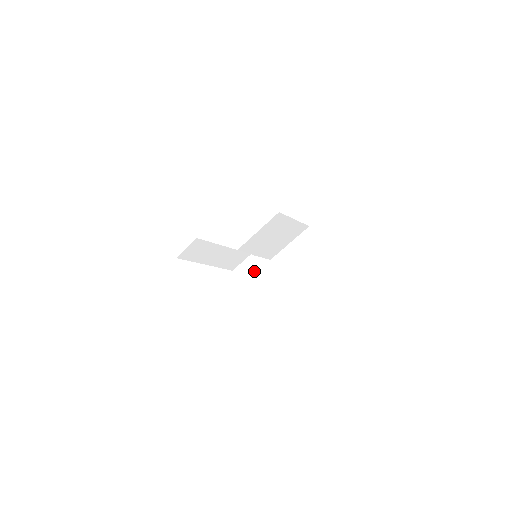
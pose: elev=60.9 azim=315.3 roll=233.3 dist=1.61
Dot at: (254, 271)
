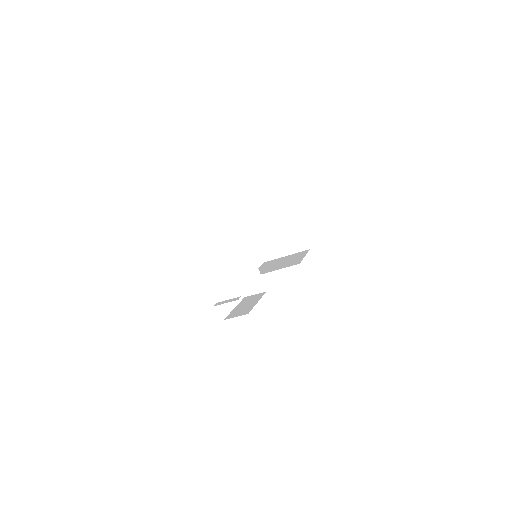
Dot at: (256, 278)
